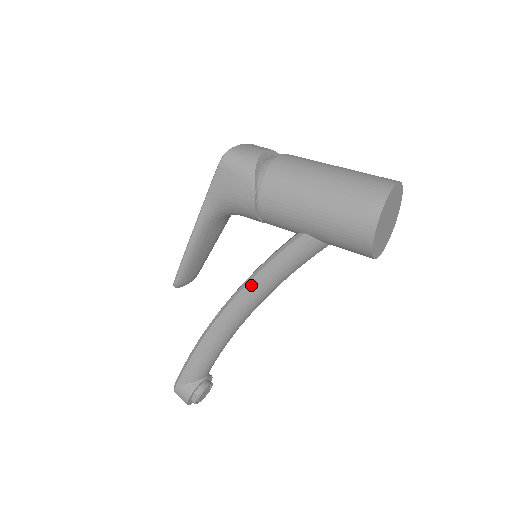
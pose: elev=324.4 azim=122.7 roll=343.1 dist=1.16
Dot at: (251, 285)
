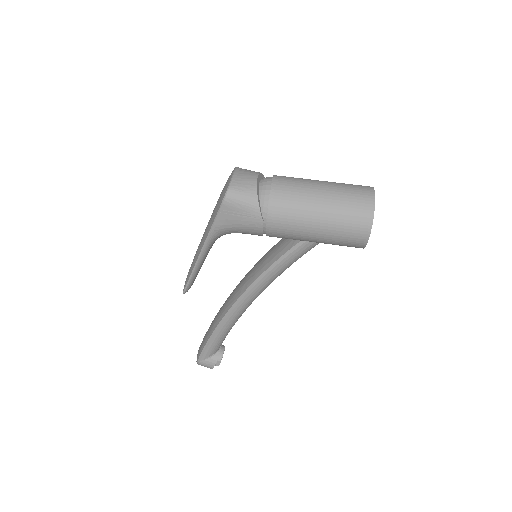
Dot at: (262, 282)
